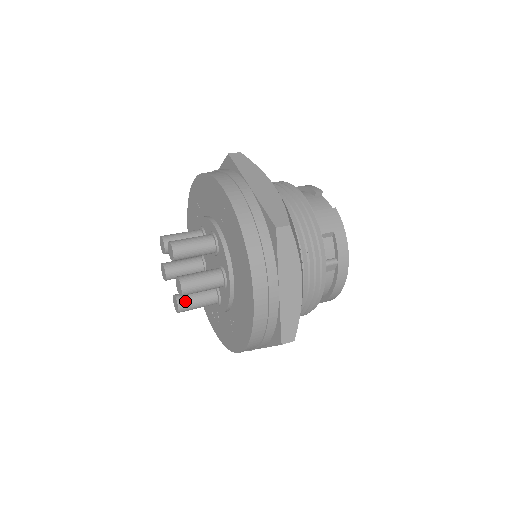
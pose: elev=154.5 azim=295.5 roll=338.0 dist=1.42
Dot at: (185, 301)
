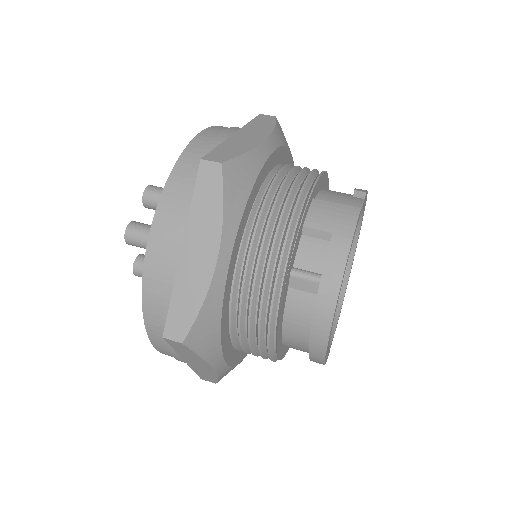
Dot at: (143, 262)
